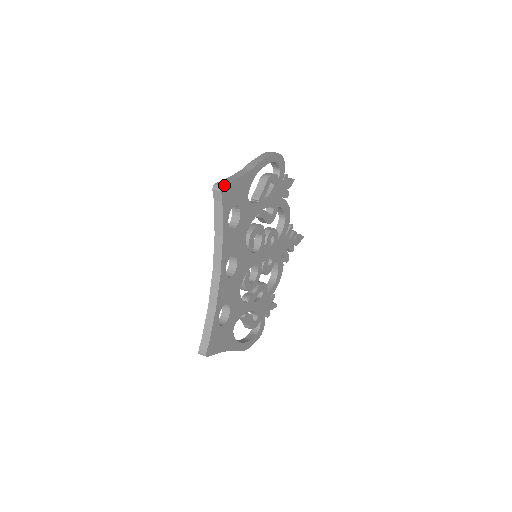
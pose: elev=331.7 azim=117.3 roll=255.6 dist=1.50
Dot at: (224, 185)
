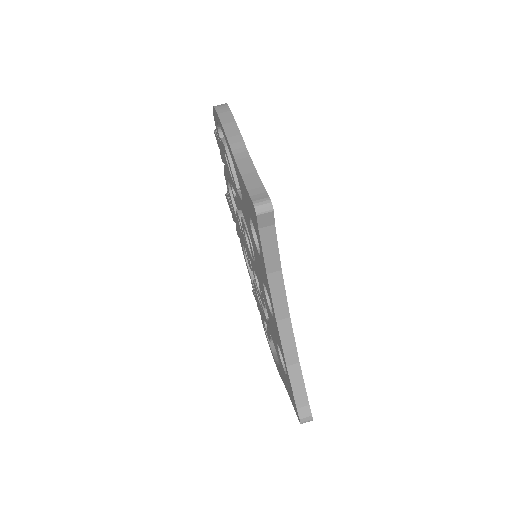
Dot at: (269, 199)
